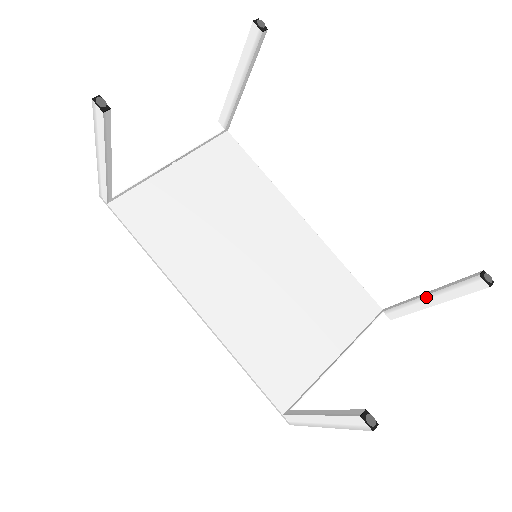
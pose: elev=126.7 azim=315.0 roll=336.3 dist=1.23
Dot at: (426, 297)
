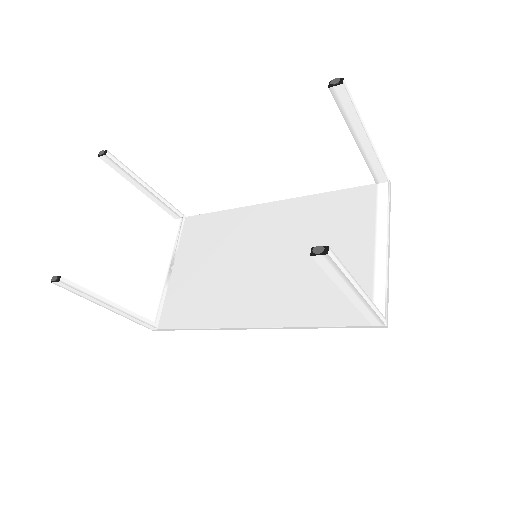
Dot at: (357, 140)
